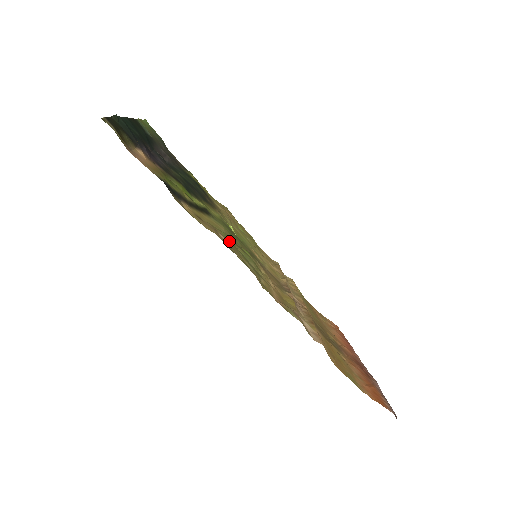
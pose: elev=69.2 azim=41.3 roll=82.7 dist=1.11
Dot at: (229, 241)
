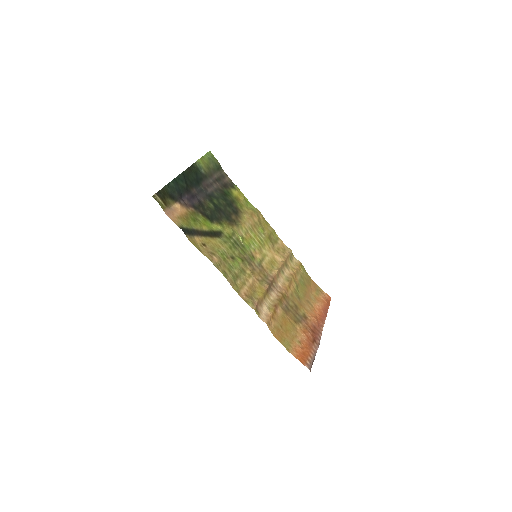
Dot at: (221, 258)
